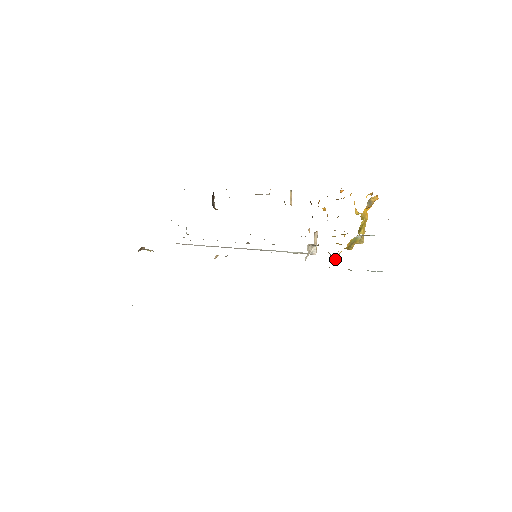
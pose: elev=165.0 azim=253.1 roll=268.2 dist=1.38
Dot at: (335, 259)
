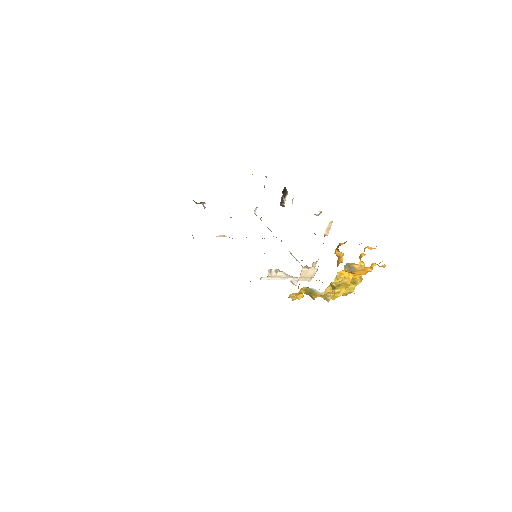
Dot at: (290, 297)
